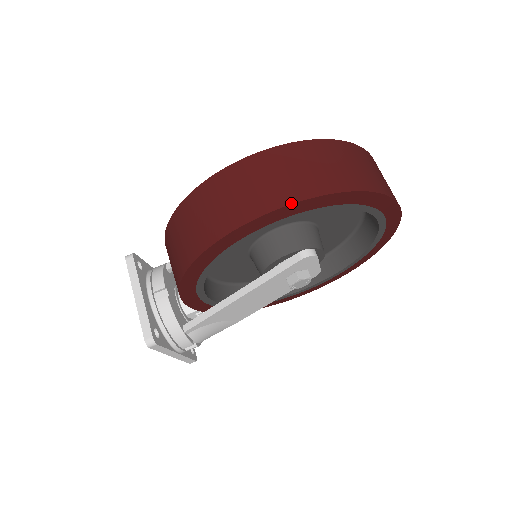
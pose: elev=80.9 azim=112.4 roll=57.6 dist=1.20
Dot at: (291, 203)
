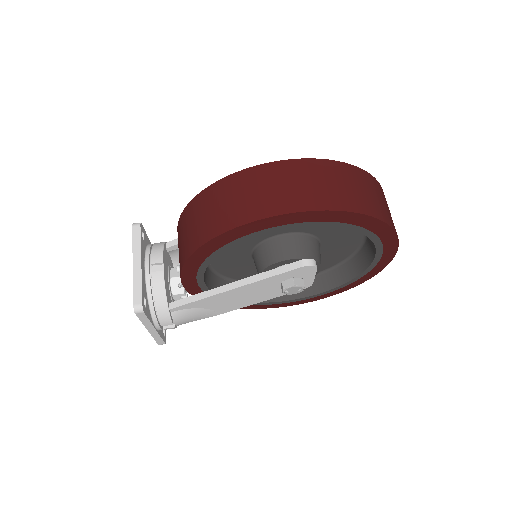
Dot at: (317, 210)
